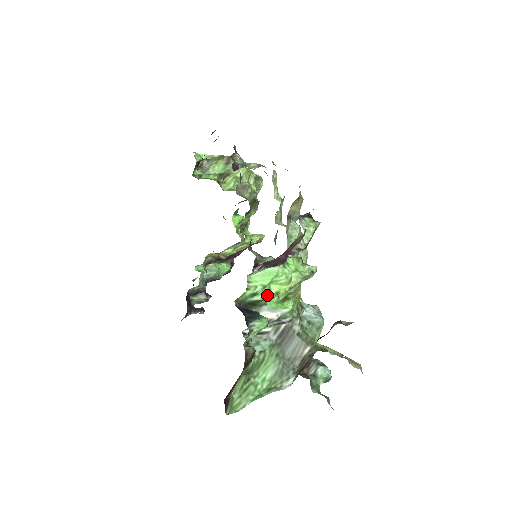
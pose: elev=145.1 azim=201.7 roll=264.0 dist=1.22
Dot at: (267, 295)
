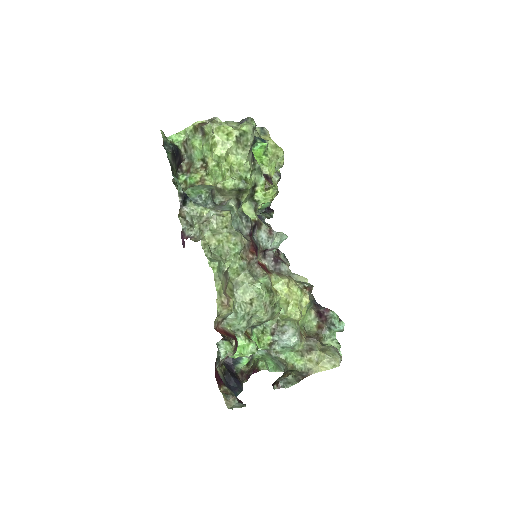
Dot at: (235, 358)
